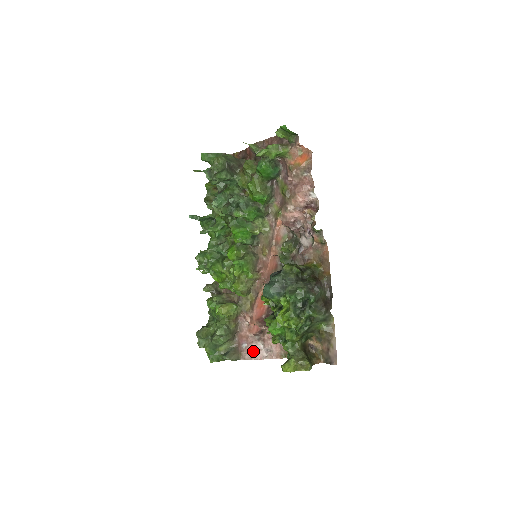
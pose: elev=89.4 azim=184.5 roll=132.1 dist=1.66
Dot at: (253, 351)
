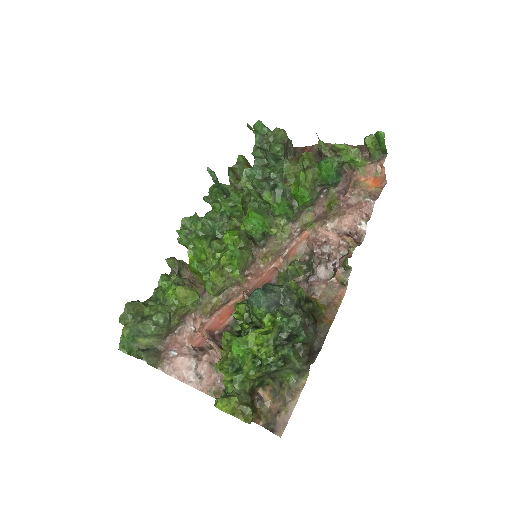
Dot at: (179, 366)
